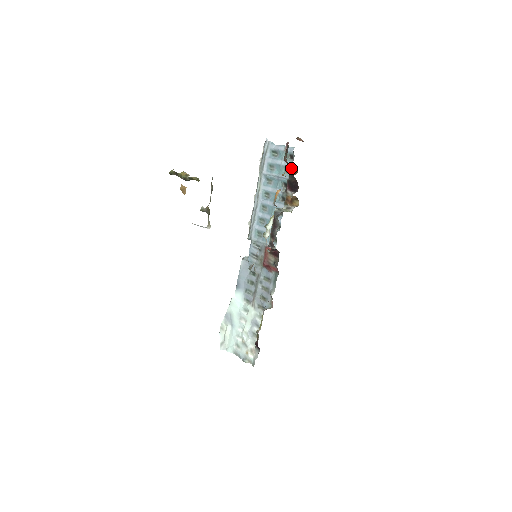
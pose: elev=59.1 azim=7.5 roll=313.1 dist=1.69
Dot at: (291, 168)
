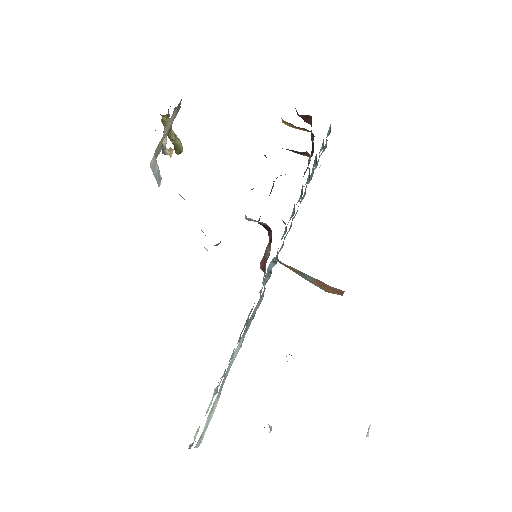
Dot at: occluded
